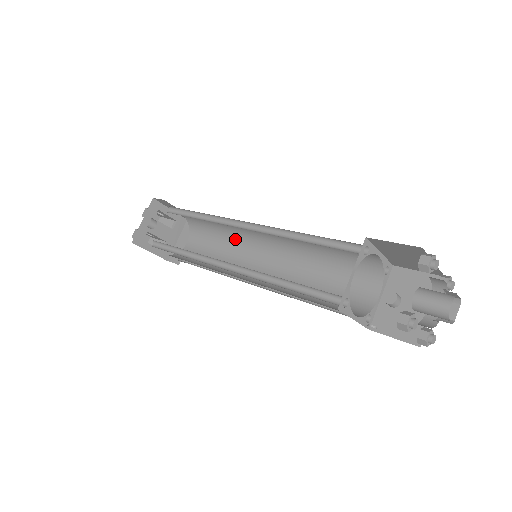
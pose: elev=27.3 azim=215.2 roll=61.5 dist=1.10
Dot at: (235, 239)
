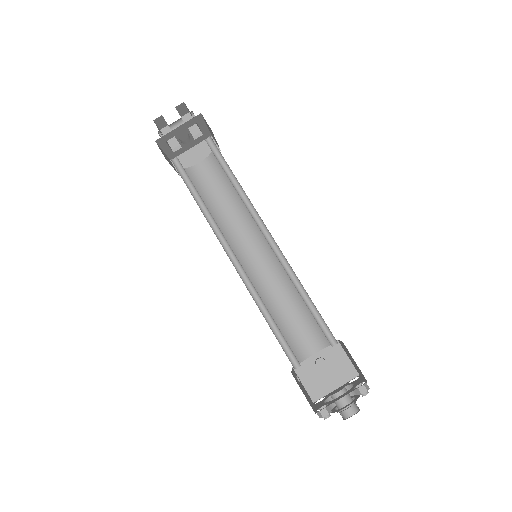
Dot at: (245, 210)
